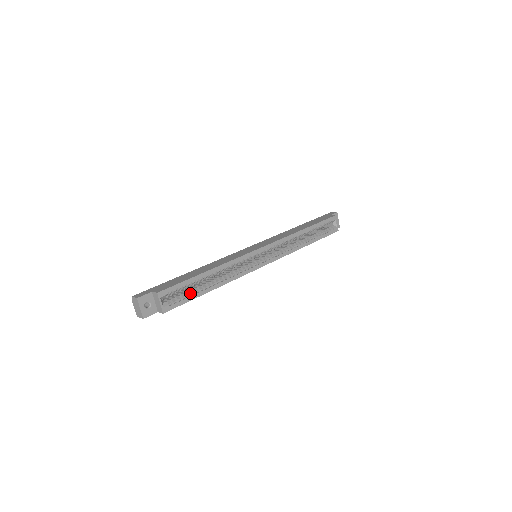
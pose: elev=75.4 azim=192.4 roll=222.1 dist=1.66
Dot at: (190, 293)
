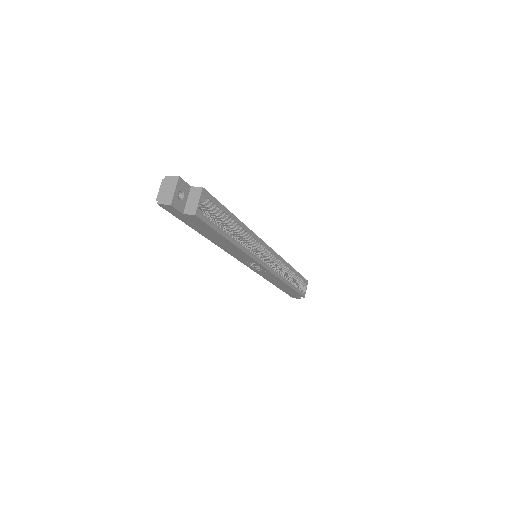
Dot at: (218, 223)
